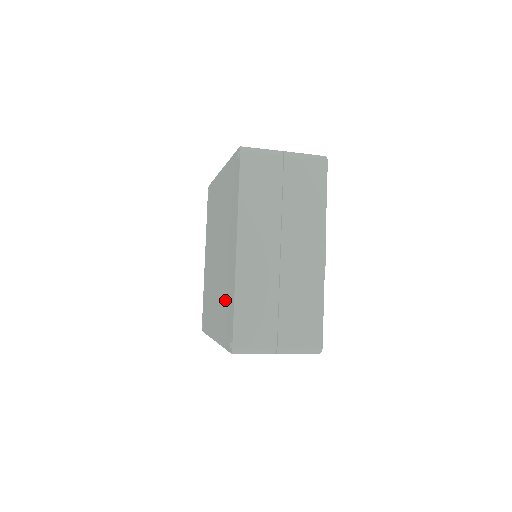
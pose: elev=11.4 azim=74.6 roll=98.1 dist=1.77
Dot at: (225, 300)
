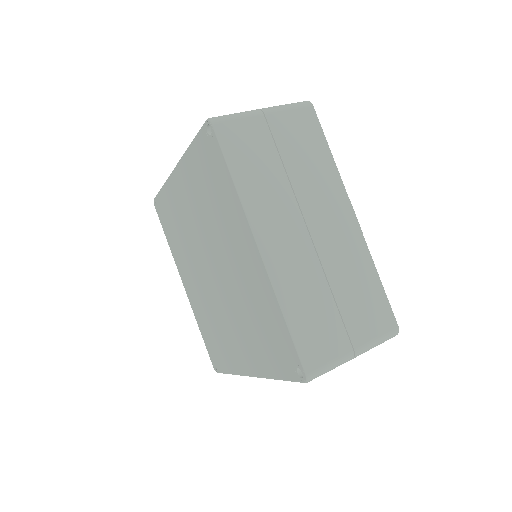
Dot at: (258, 321)
